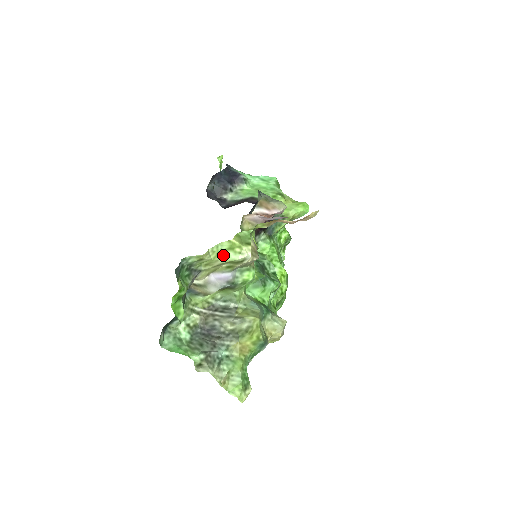
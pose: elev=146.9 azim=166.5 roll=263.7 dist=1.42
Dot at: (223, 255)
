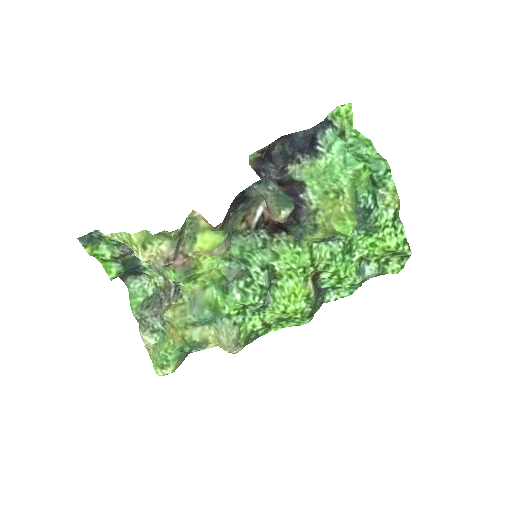
Dot at: occluded
